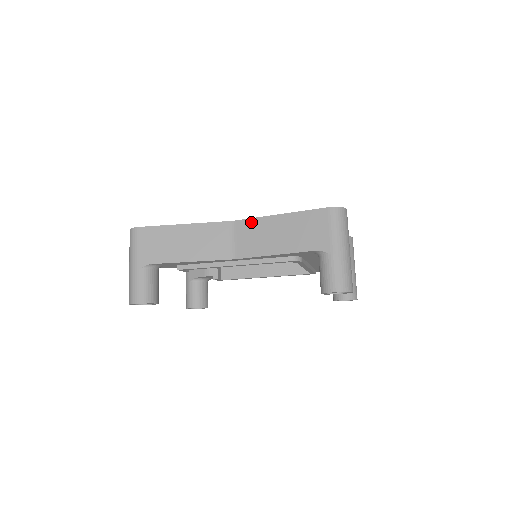
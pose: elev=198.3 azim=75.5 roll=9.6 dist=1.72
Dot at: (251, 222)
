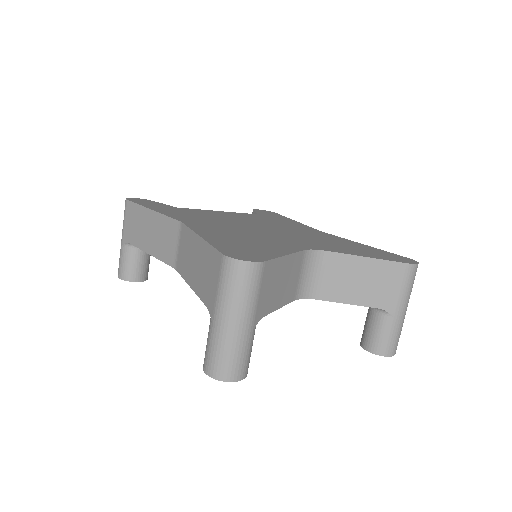
Dot at: (187, 232)
